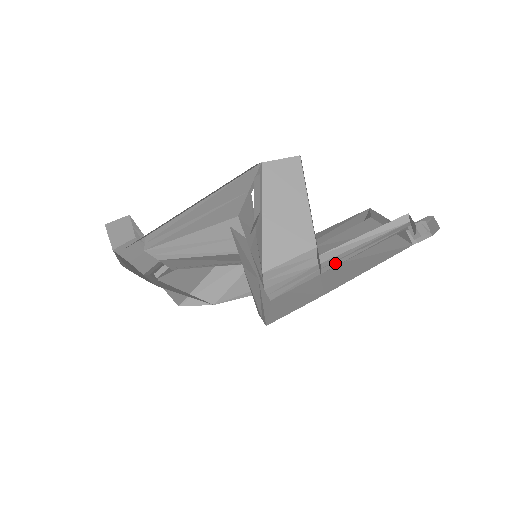
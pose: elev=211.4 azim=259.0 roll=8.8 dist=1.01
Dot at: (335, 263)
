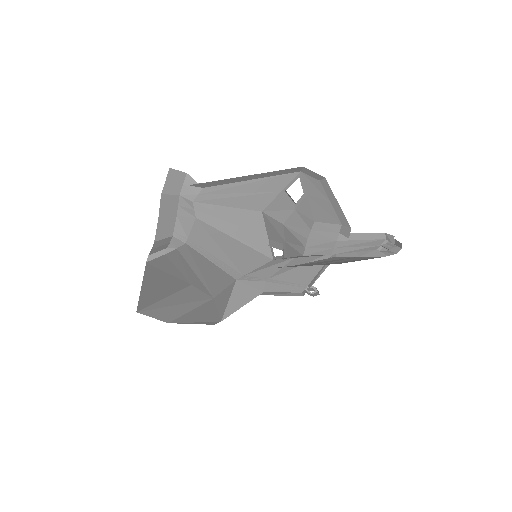
Dot at: (342, 249)
